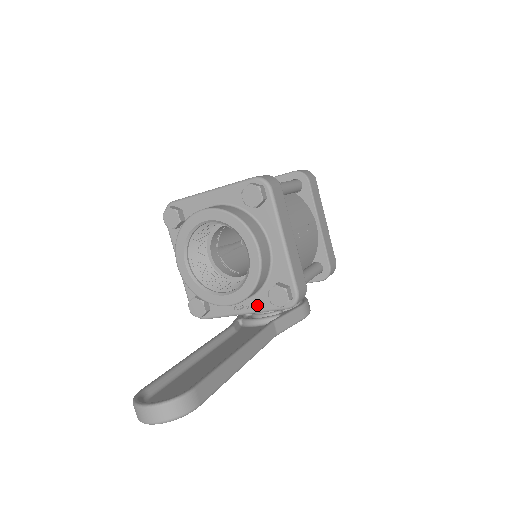
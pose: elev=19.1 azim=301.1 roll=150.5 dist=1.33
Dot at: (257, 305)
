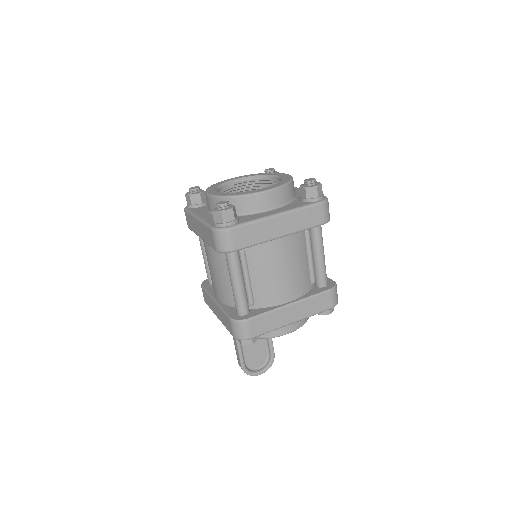
Dot at: occluded
